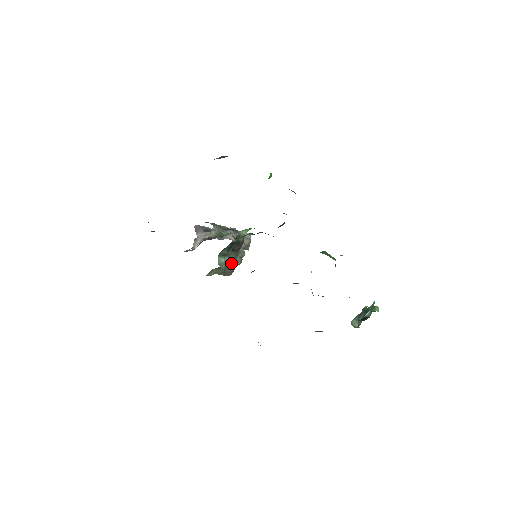
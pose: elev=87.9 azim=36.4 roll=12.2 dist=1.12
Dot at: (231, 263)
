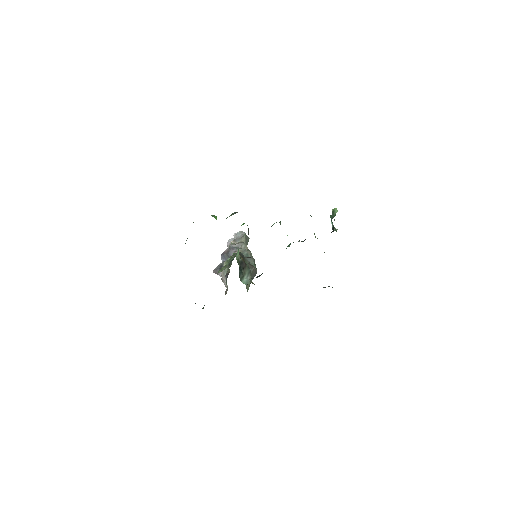
Dot at: (250, 270)
